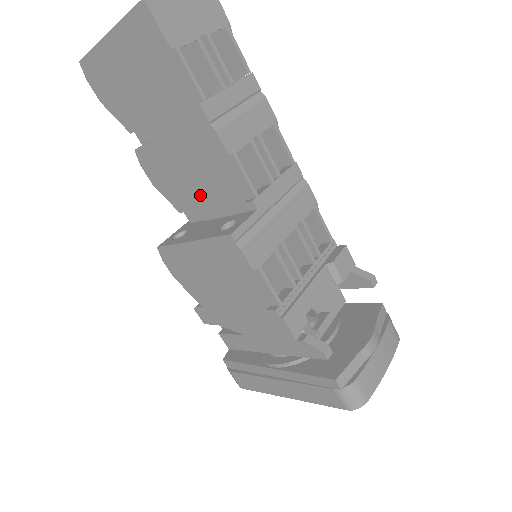
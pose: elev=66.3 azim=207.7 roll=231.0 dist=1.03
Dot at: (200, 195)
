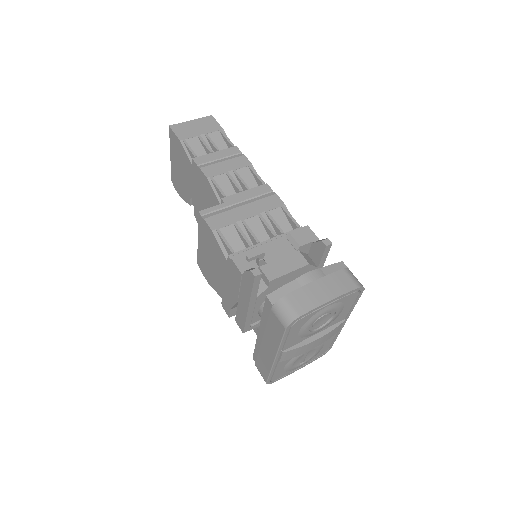
Dot at: occluded
